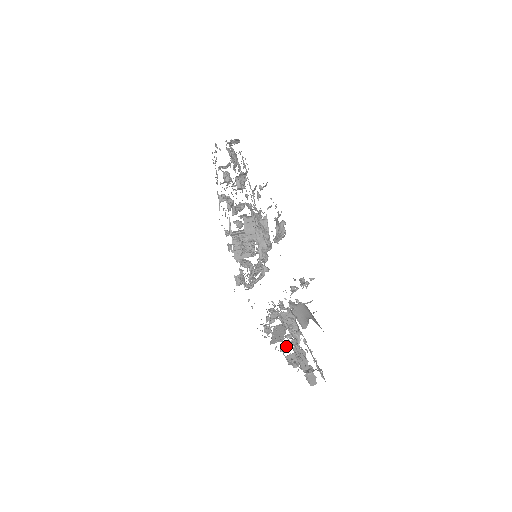
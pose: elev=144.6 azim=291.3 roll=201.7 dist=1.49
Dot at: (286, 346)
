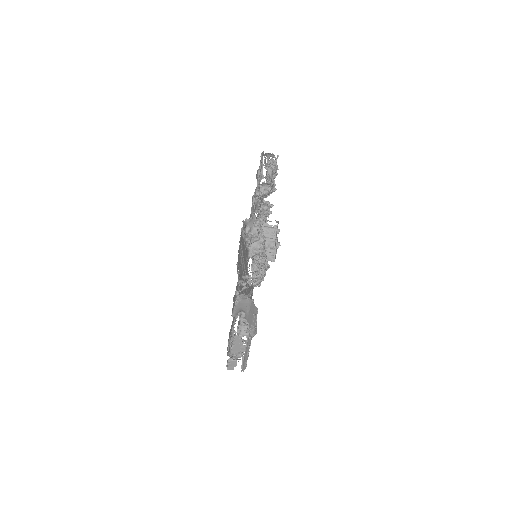
Dot at: occluded
